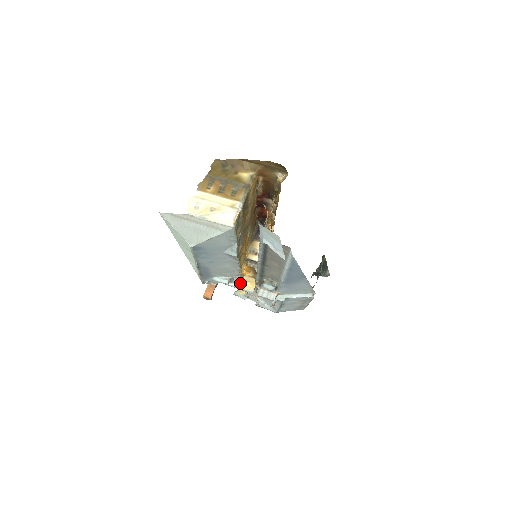
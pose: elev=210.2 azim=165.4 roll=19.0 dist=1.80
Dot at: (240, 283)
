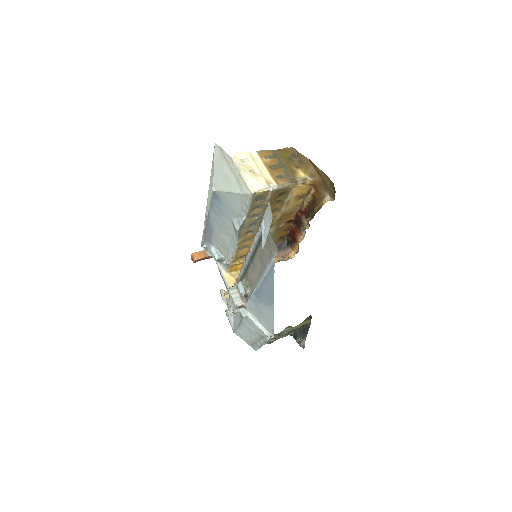
Dot at: (227, 272)
